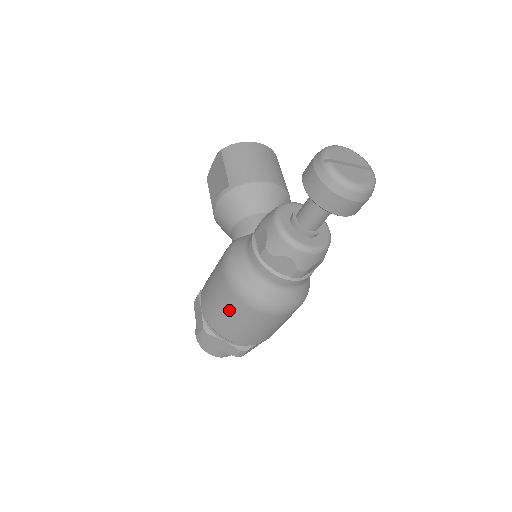
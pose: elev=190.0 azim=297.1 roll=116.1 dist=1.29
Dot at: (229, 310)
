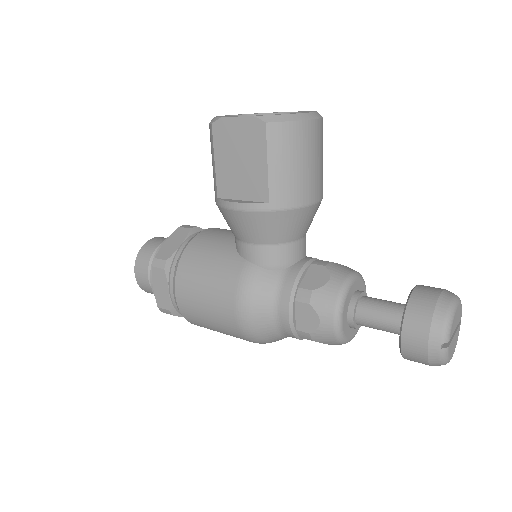
Dot at: (223, 331)
